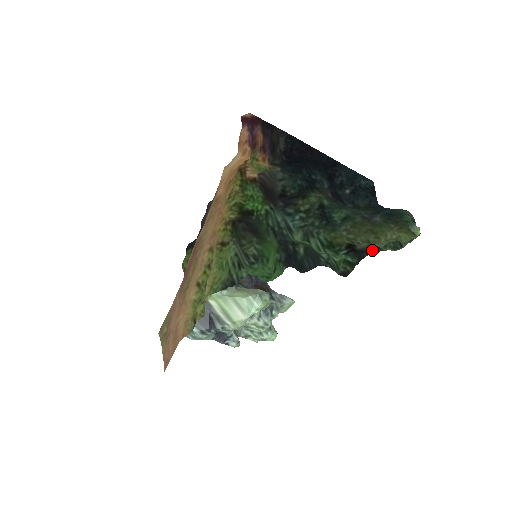
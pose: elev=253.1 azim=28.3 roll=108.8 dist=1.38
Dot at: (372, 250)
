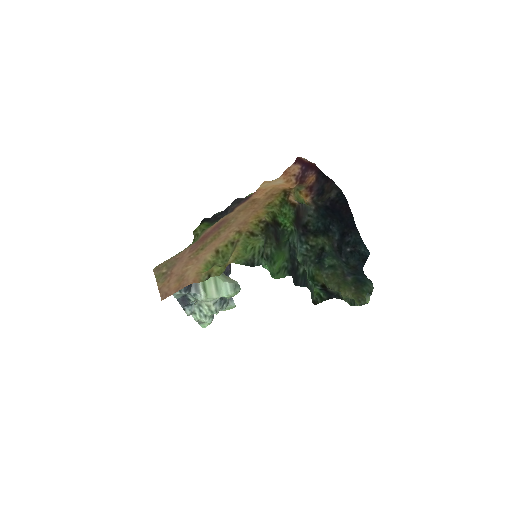
Dot at: (339, 296)
